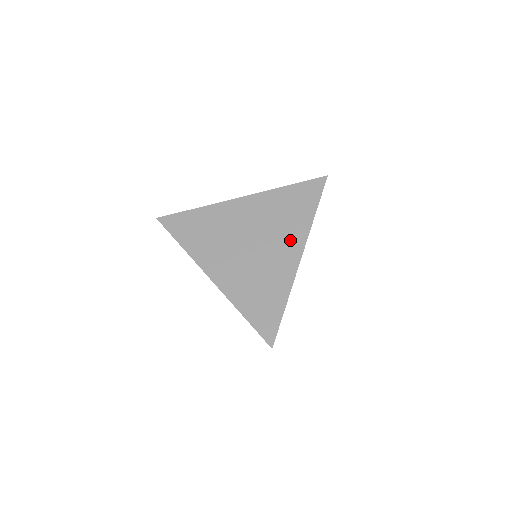
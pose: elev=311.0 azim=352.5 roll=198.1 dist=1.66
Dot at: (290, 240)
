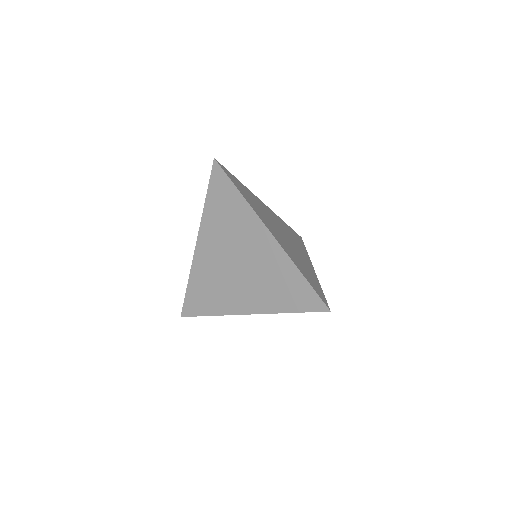
Dot at: (303, 253)
